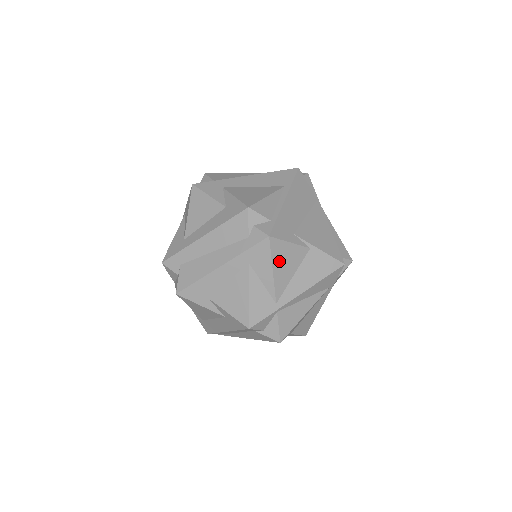
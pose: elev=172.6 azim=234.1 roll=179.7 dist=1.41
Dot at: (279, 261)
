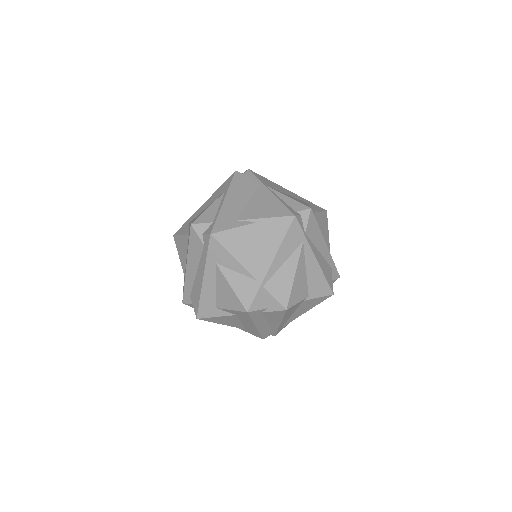
Dot at: (234, 247)
